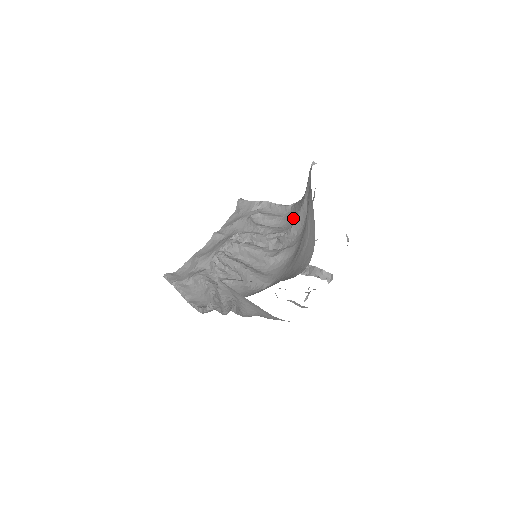
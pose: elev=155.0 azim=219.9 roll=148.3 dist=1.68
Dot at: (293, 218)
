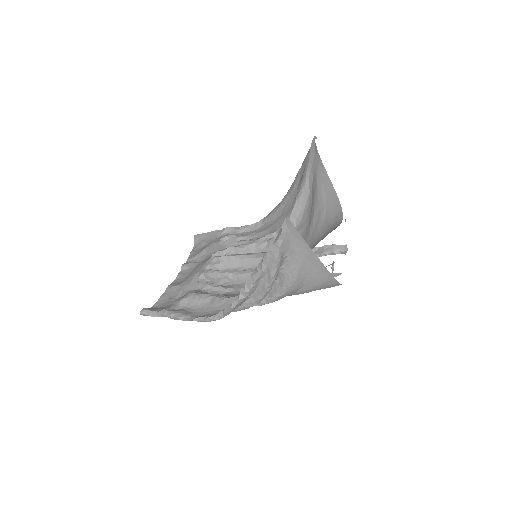
Dot at: (274, 224)
